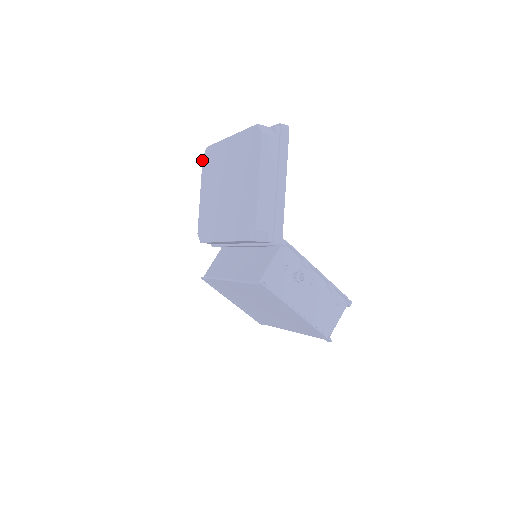
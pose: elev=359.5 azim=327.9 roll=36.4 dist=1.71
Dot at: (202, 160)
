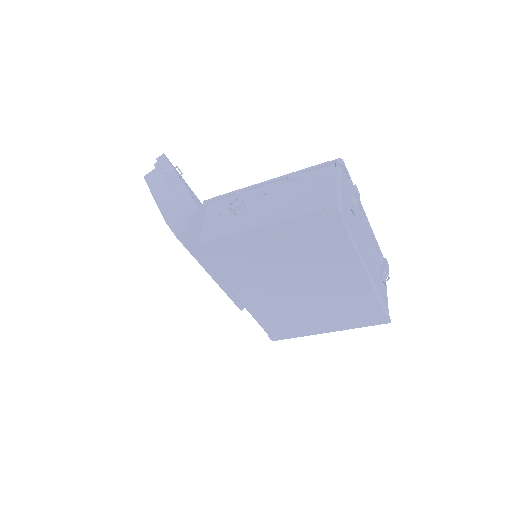
Dot at: occluded
